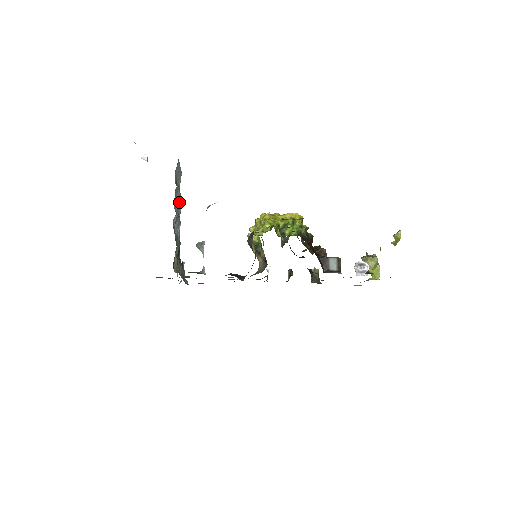
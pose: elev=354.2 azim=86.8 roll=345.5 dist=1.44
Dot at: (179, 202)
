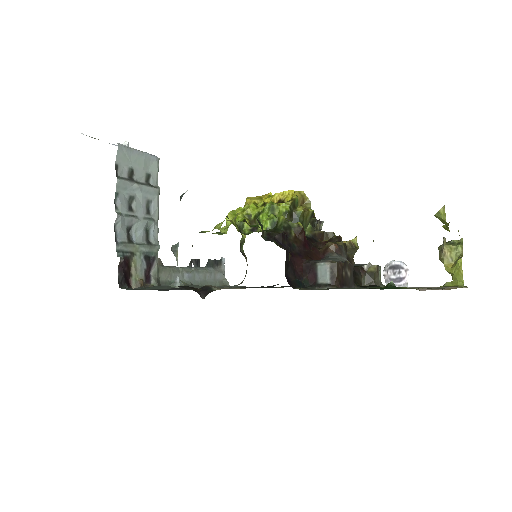
Dot at: (150, 196)
